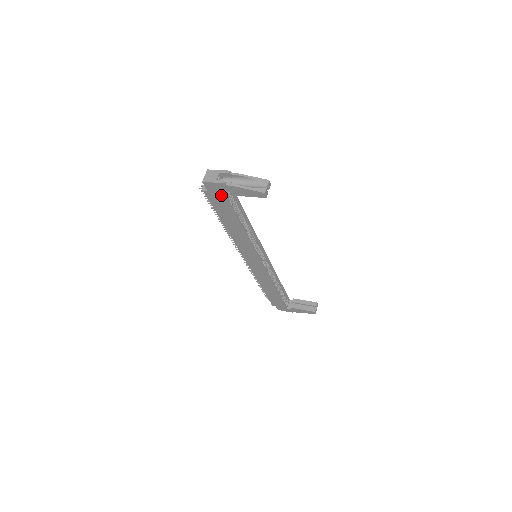
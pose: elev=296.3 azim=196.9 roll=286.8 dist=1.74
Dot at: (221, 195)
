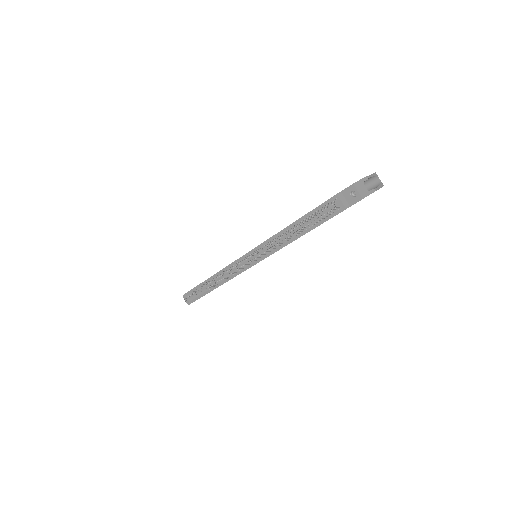
Dot at: occluded
